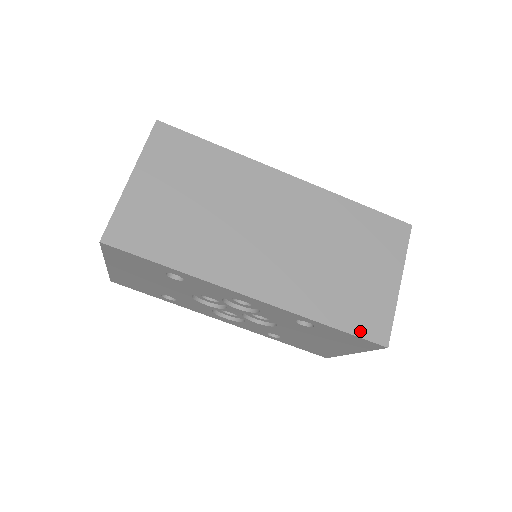
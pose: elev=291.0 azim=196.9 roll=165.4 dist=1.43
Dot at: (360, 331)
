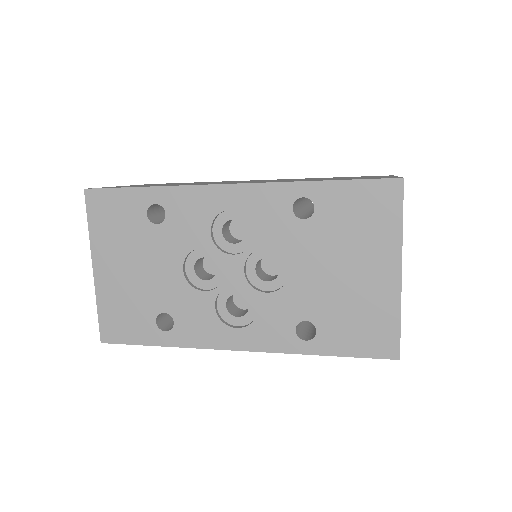
Dot at: (362, 179)
